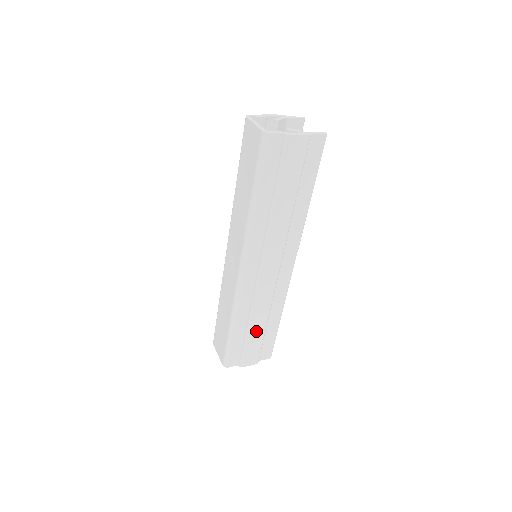
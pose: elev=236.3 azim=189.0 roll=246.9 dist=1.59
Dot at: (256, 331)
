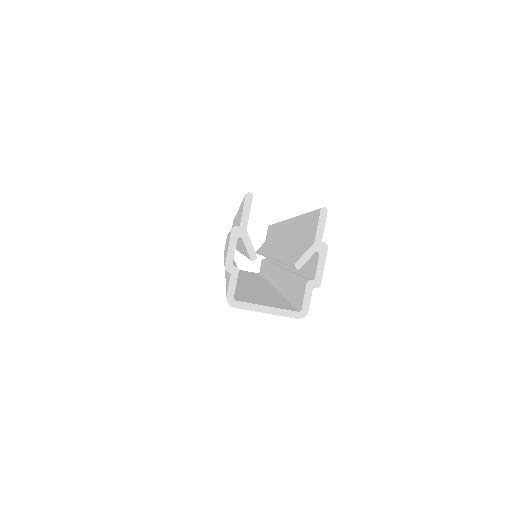
Dot at: occluded
